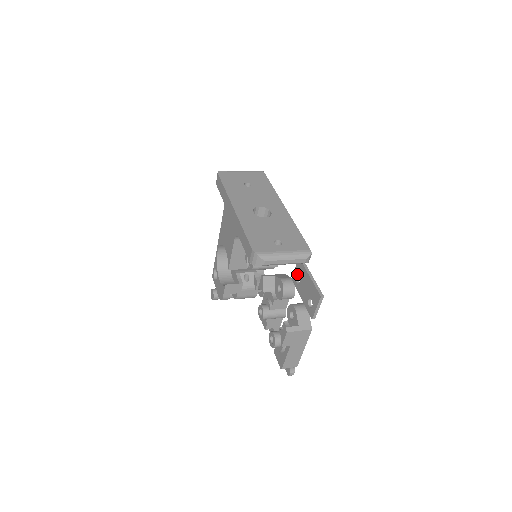
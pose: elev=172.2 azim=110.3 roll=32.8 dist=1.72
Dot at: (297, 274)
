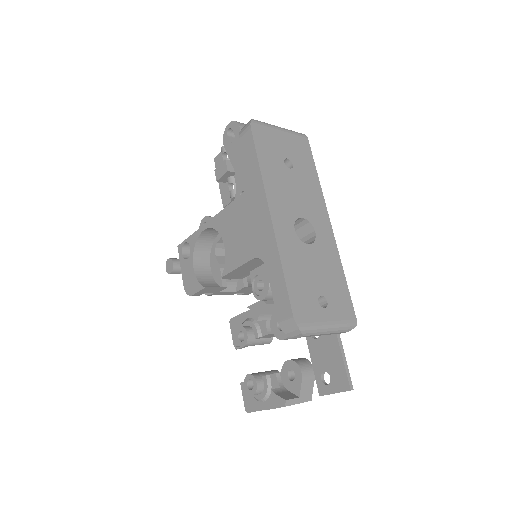
Dot at: occluded
